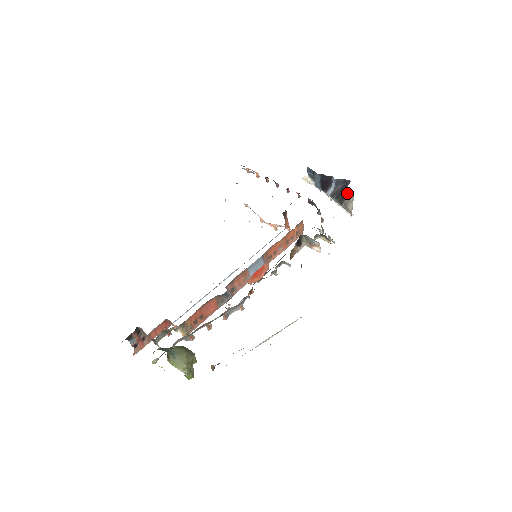
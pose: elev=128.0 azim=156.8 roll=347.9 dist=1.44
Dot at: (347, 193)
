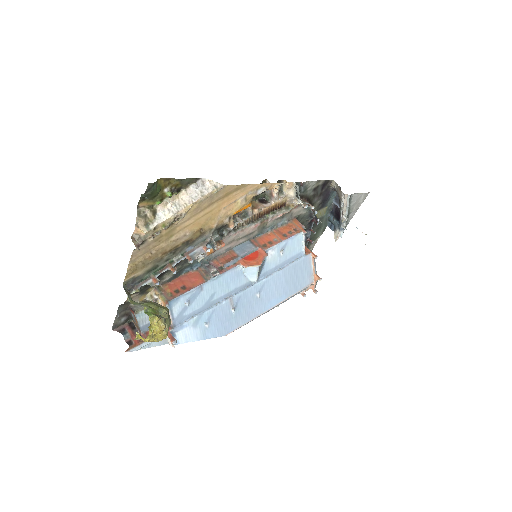
Dot at: (332, 187)
